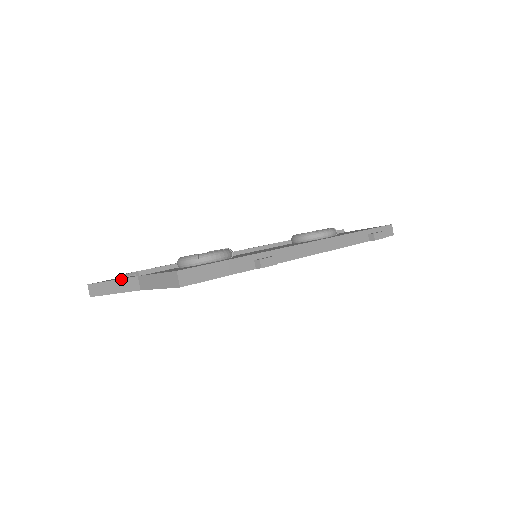
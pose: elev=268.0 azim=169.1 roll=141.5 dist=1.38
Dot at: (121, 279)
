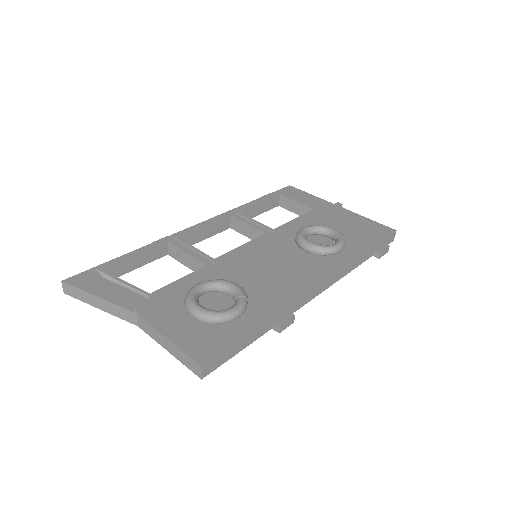
Dot at: (112, 304)
